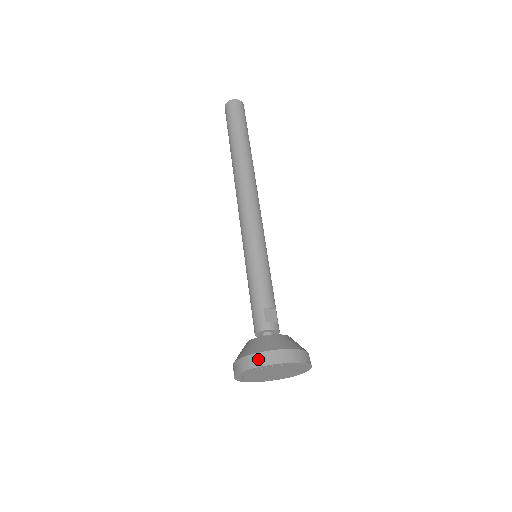
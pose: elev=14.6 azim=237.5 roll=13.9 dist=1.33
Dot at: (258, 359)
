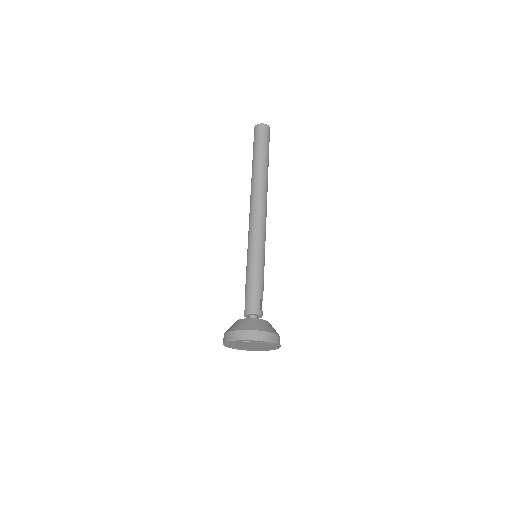
Dot at: (266, 336)
